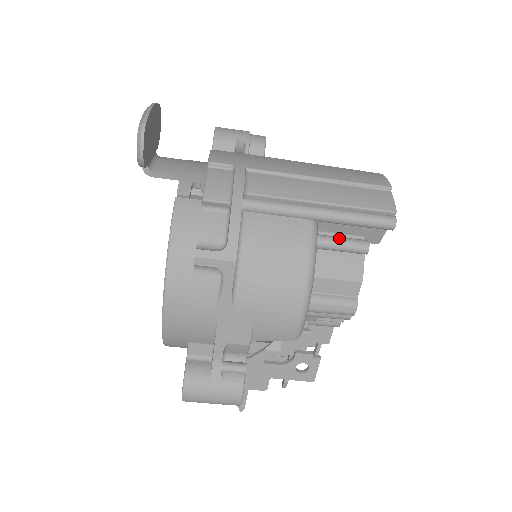
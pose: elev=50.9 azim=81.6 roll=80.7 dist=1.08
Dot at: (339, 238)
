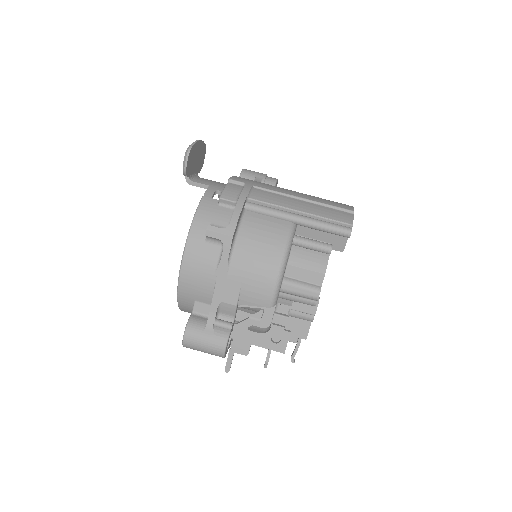
Dot at: (311, 239)
